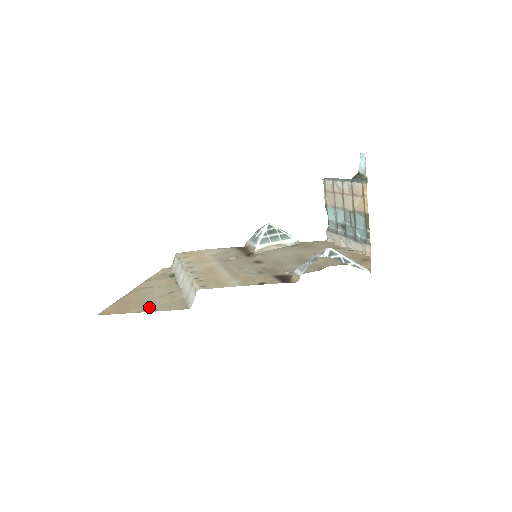
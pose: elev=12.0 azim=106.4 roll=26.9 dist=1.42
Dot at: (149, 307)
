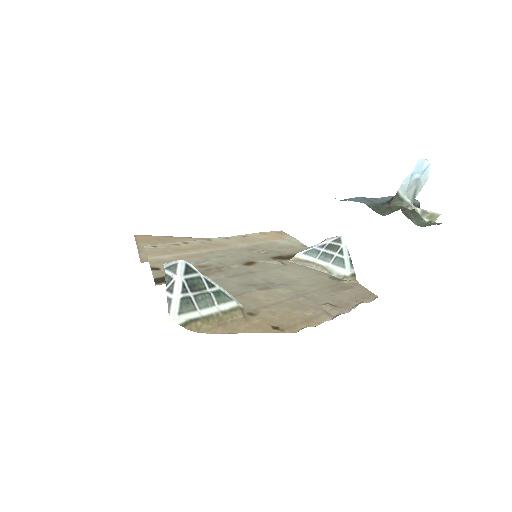
Dot at: occluded
